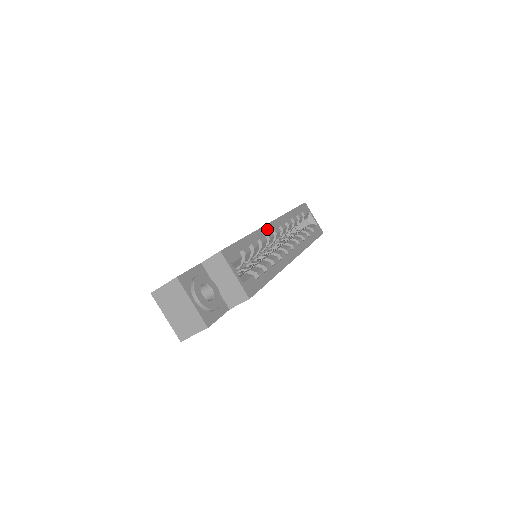
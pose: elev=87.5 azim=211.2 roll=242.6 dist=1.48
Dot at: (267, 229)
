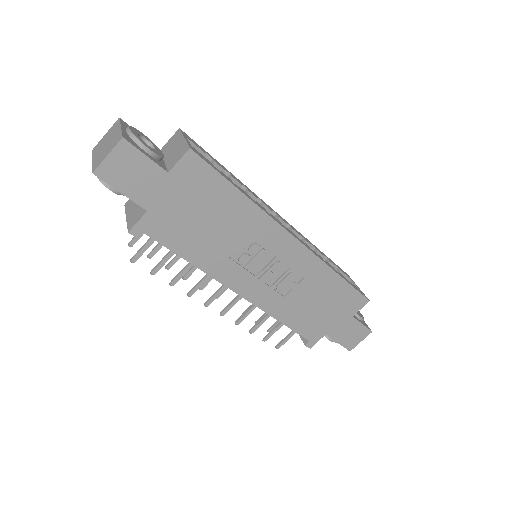
Dot at: (265, 203)
